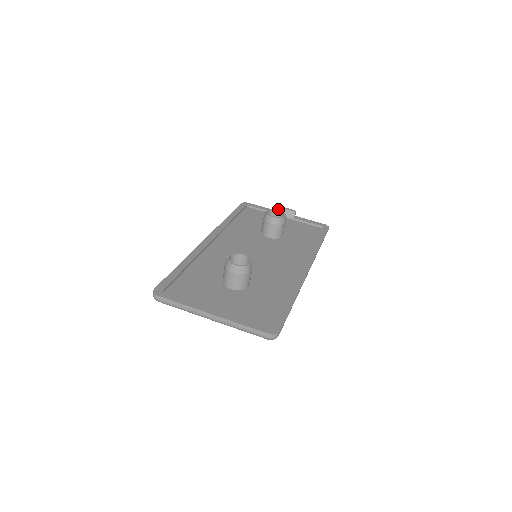
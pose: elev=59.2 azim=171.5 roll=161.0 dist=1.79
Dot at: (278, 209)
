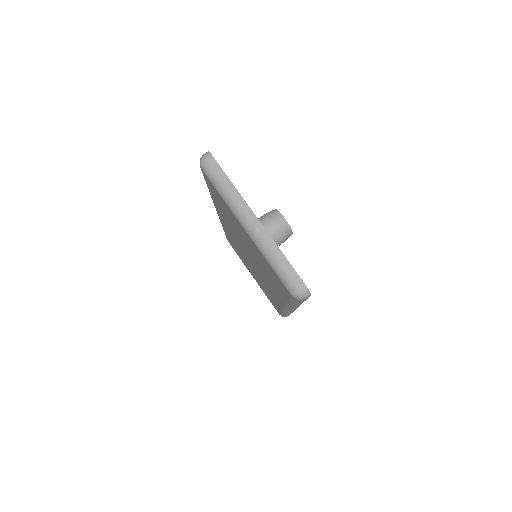
Dot at: occluded
